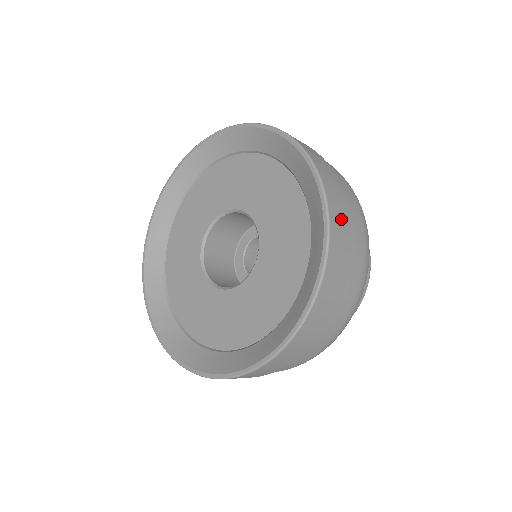
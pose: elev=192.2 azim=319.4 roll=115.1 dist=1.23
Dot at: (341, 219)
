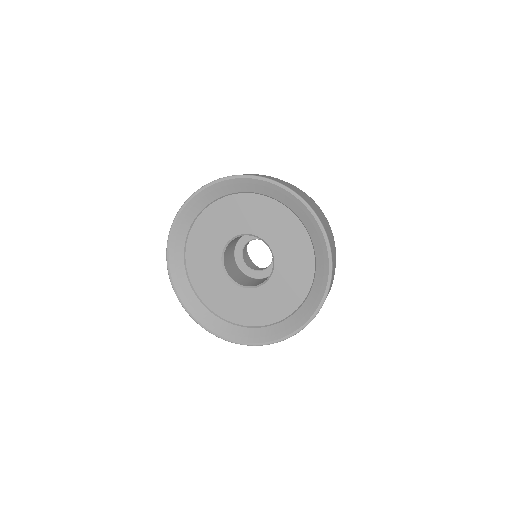
Dot at: occluded
